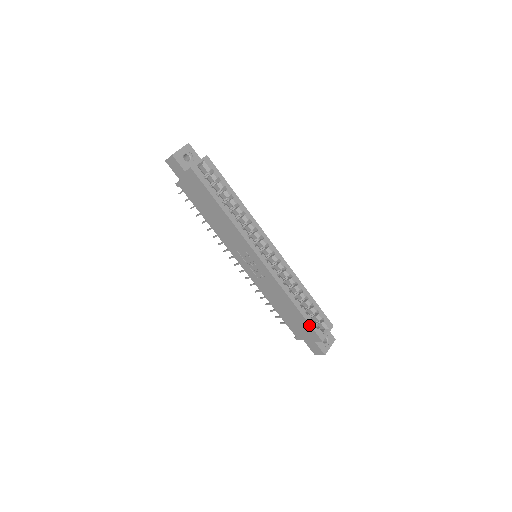
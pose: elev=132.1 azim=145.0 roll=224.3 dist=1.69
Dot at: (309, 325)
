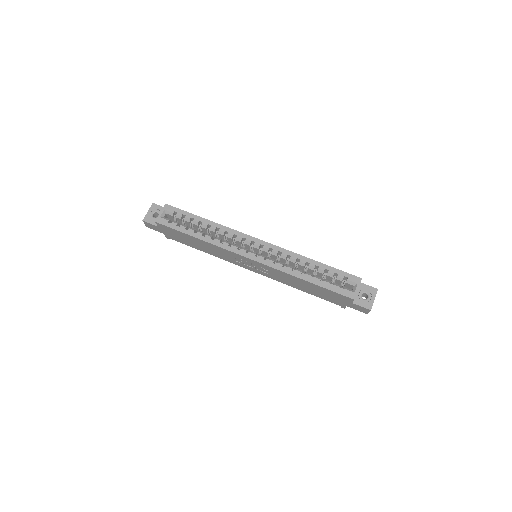
Dot at: (331, 291)
